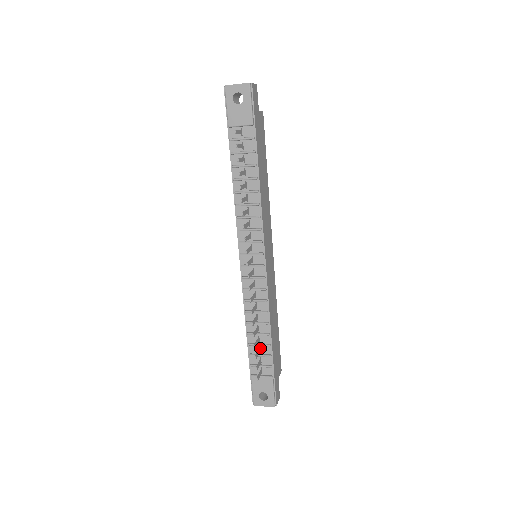
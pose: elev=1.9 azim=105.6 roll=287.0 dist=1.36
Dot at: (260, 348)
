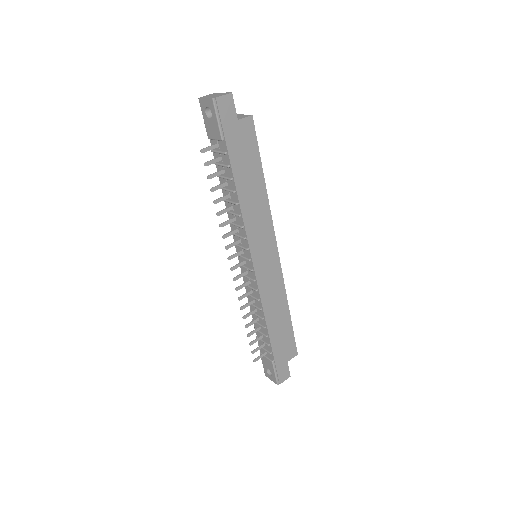
Dot at: (262, 335)
